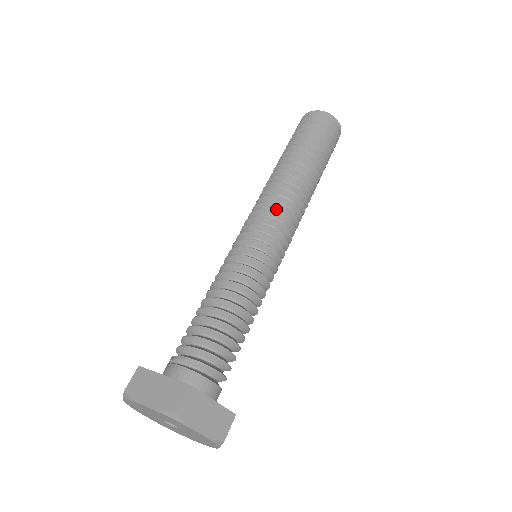
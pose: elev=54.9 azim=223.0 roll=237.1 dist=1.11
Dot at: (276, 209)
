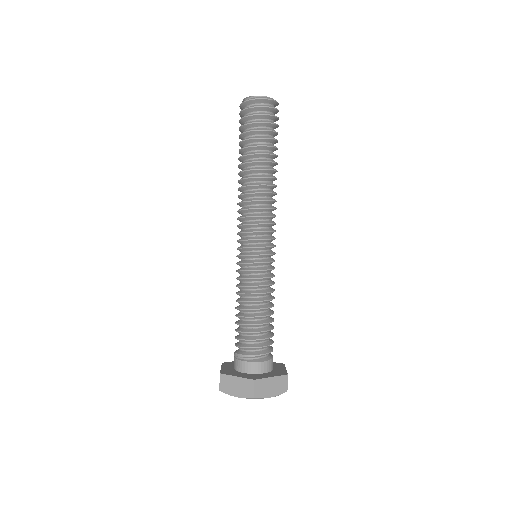
Dot at: (255, 219)
